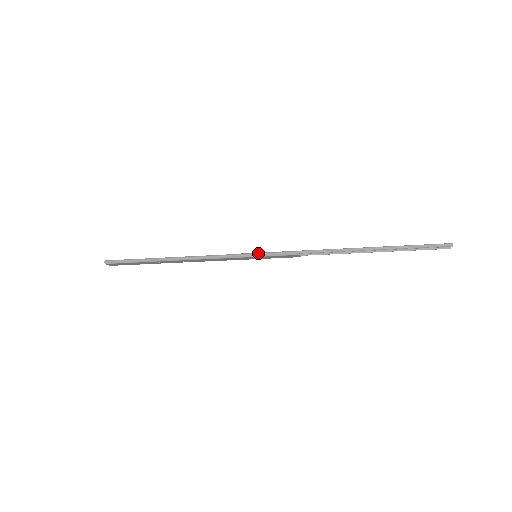
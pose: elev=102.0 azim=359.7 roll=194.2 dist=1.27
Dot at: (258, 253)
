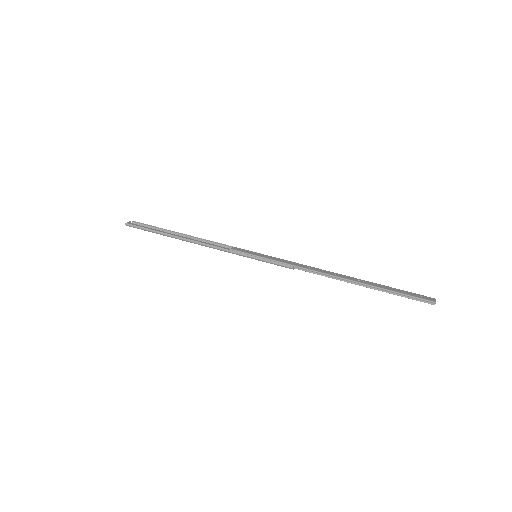
Dot at: (257, 257)
